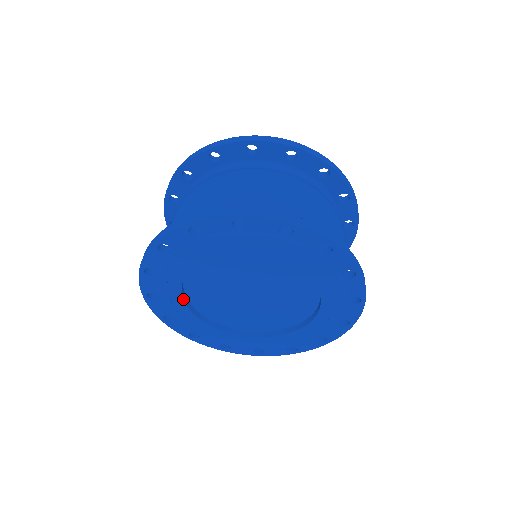
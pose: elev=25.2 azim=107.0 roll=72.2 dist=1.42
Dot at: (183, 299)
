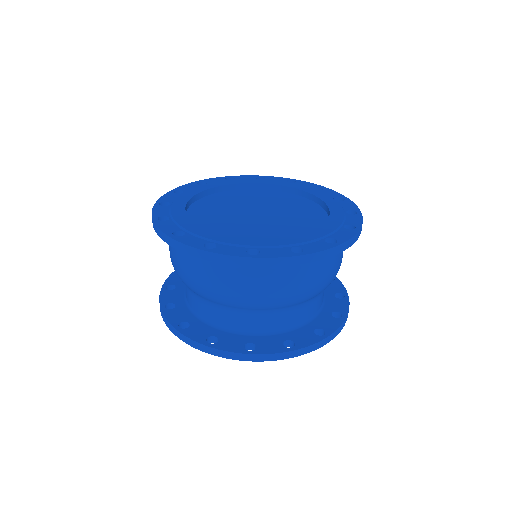
Dot at: occluded
